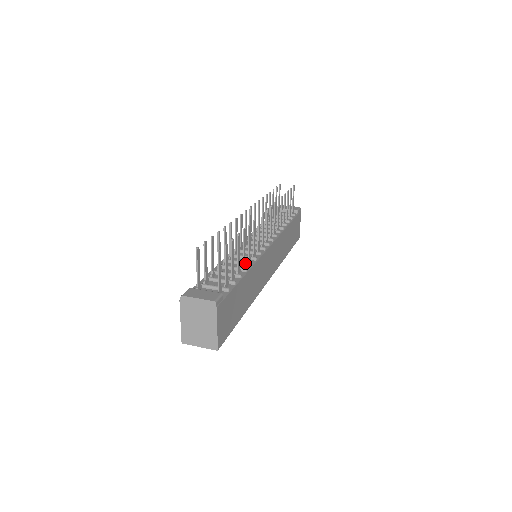
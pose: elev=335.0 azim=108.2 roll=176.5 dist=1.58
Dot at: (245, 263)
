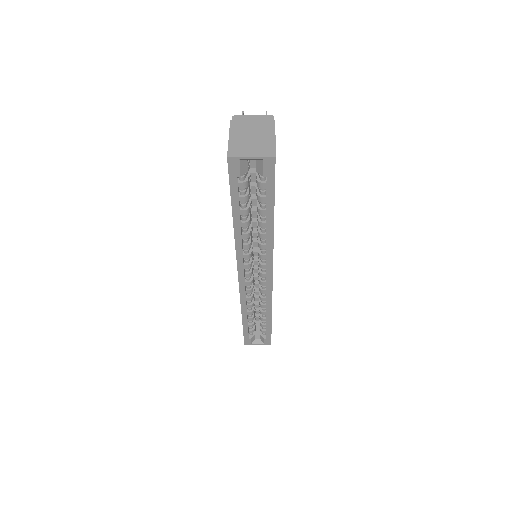
Dot at: occluded
